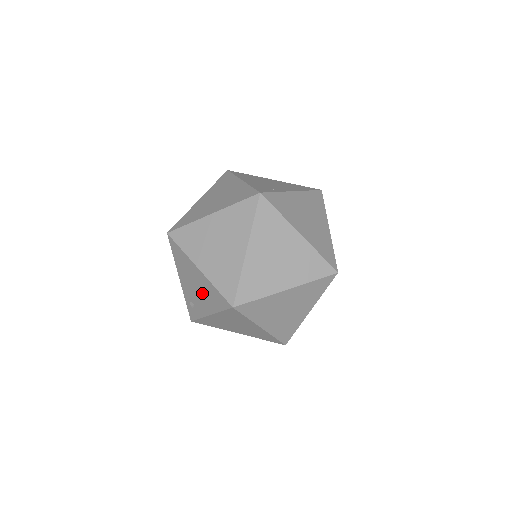
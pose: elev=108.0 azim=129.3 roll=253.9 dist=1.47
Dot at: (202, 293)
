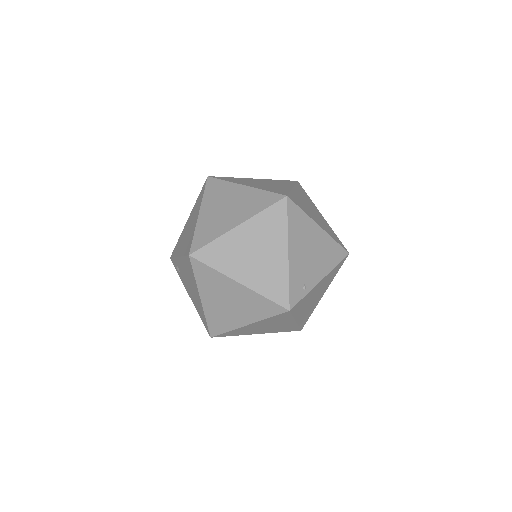
Dot at: (193, 294)
